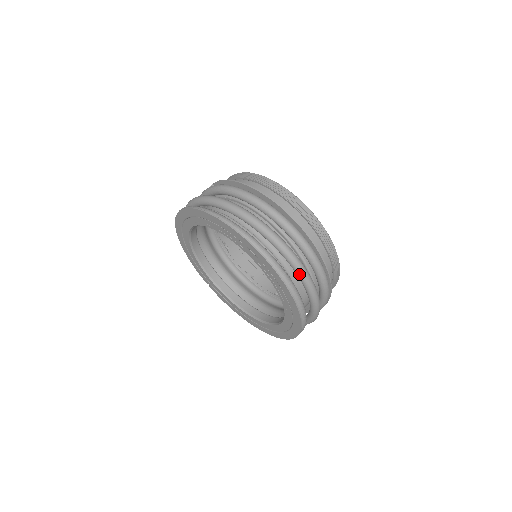
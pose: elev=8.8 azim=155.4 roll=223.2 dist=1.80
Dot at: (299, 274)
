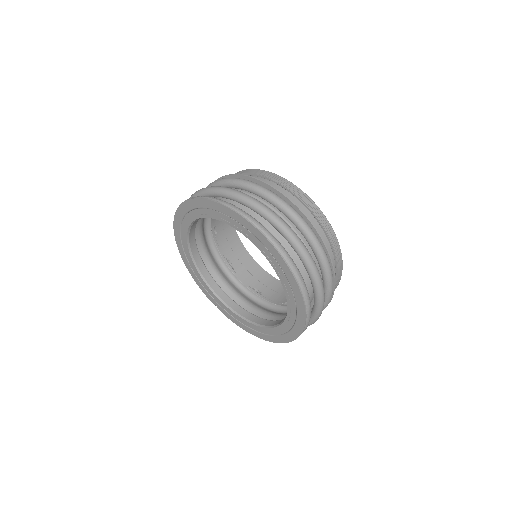
Dot at: (291, 241)
